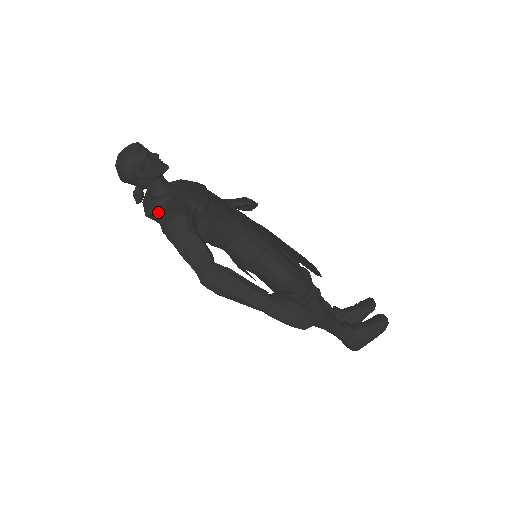
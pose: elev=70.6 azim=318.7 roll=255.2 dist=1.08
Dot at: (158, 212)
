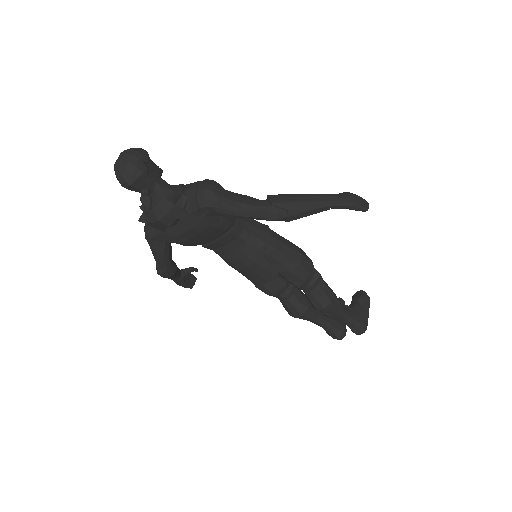
Dot at: (183, 193)
